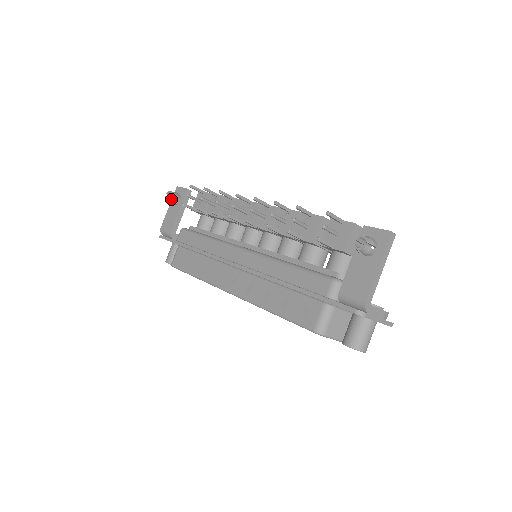
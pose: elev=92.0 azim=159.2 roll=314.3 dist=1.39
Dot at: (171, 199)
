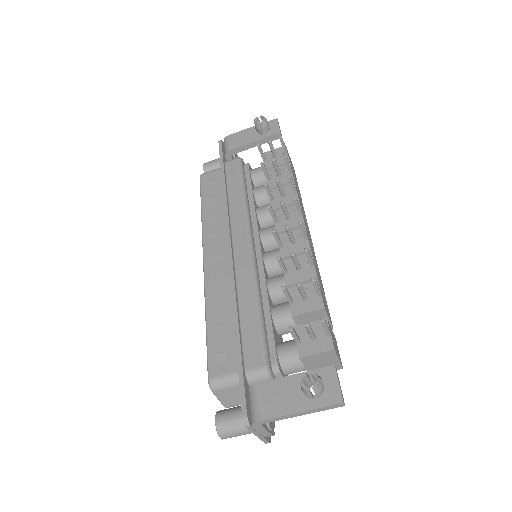
Dot at: (258, 125)
